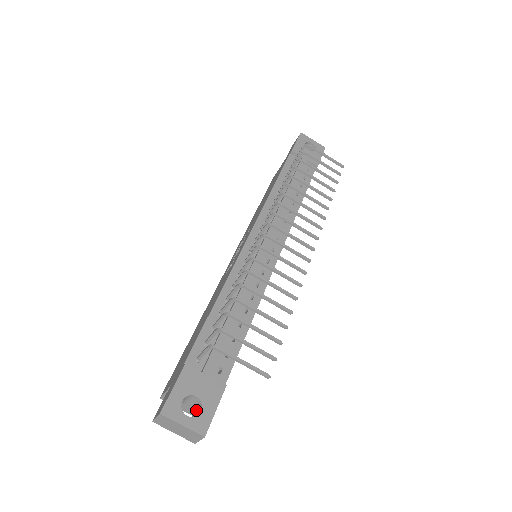
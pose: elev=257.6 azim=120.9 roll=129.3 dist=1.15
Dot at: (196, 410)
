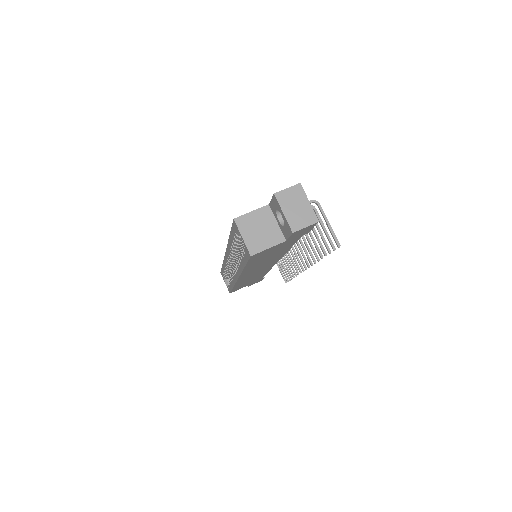
Dot at: occluded
